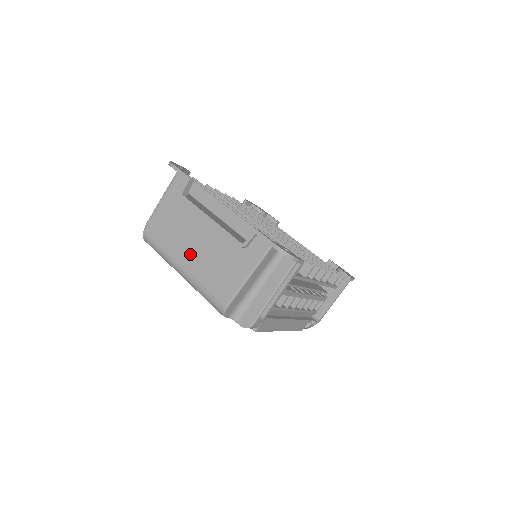
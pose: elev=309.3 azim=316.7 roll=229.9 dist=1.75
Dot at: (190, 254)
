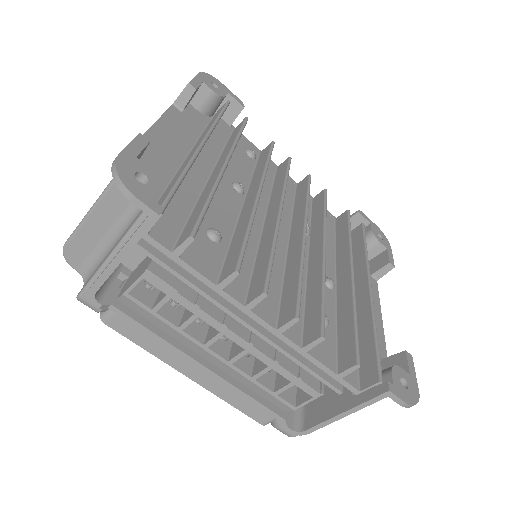
Dot at: occluded
